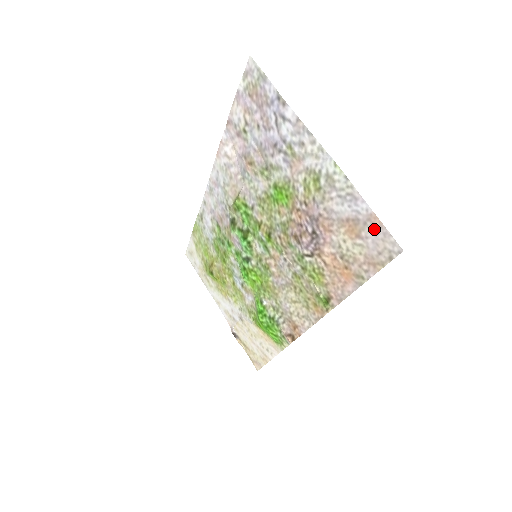
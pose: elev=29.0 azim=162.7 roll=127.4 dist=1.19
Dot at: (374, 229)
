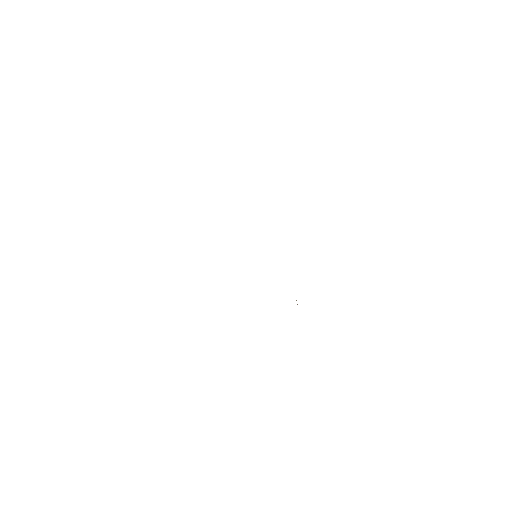
Dot at: occluded
